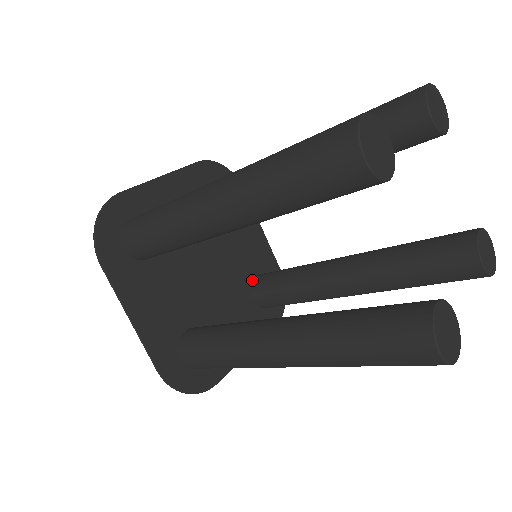
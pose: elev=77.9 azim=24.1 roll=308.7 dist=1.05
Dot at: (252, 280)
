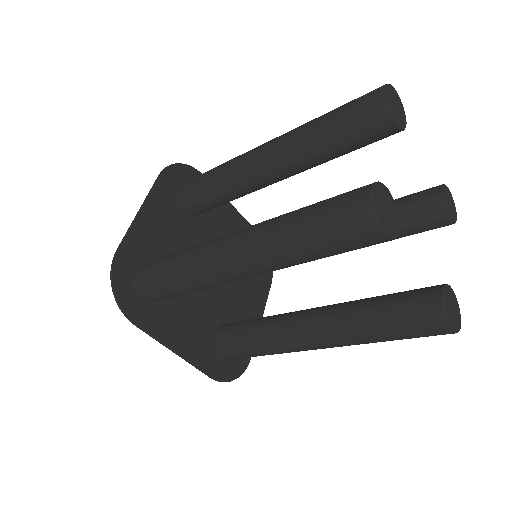
Dot at: occluded
